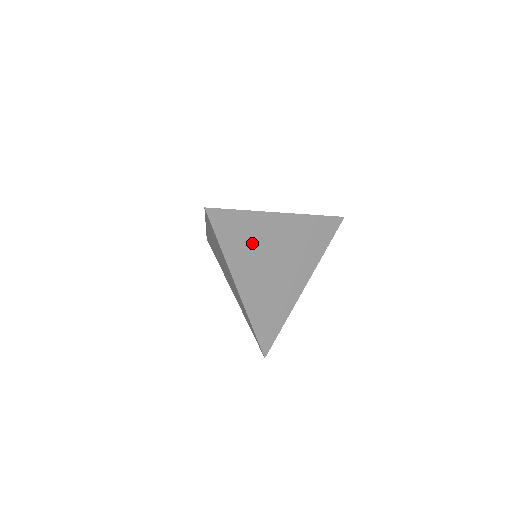
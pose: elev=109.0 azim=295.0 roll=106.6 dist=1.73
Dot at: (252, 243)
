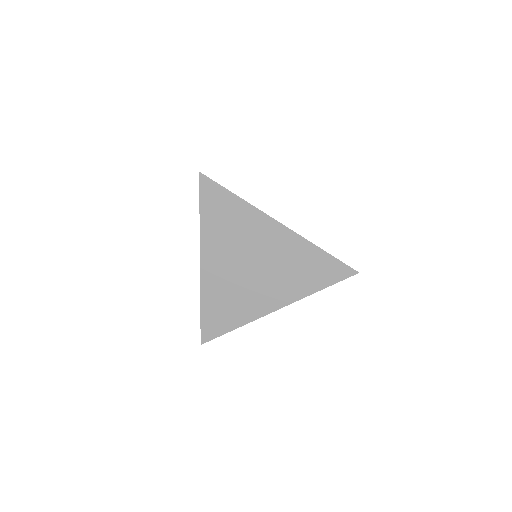
Dot at: (233, 231)
